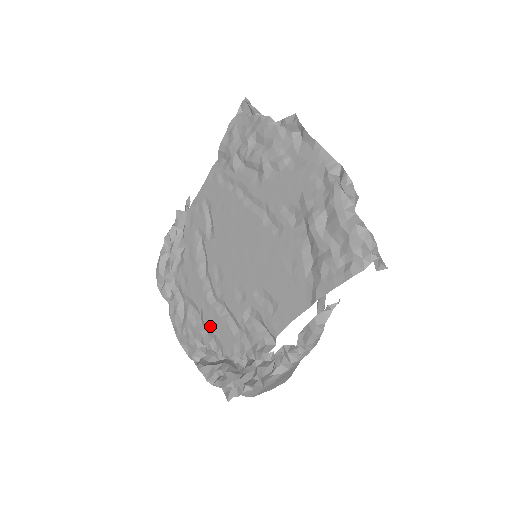
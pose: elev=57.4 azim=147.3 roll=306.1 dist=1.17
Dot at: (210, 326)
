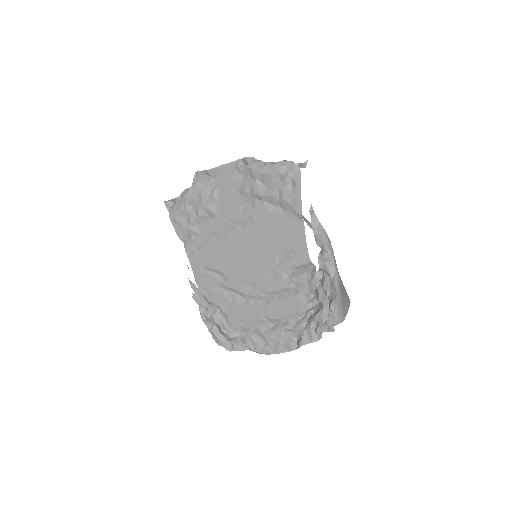
Dot at: (279, 315)
